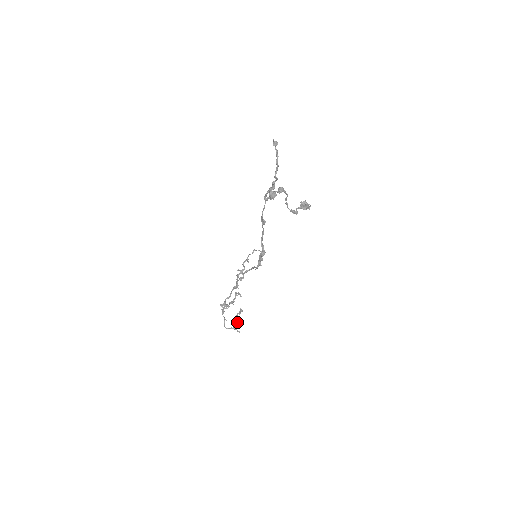
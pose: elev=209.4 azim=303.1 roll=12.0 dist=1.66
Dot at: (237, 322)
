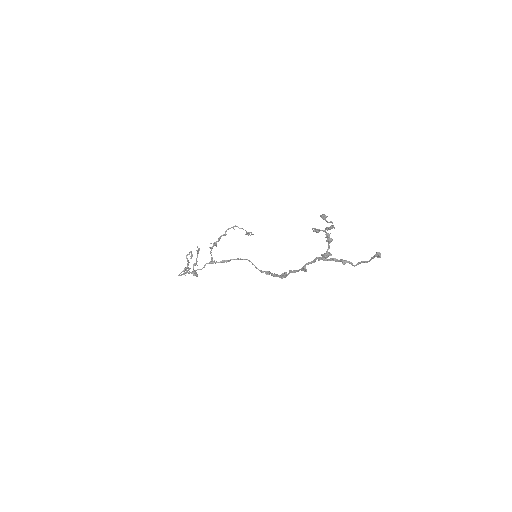
Dot at: (188, 265)
